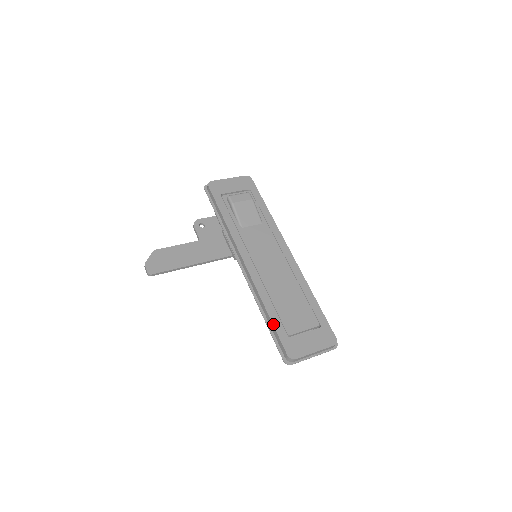
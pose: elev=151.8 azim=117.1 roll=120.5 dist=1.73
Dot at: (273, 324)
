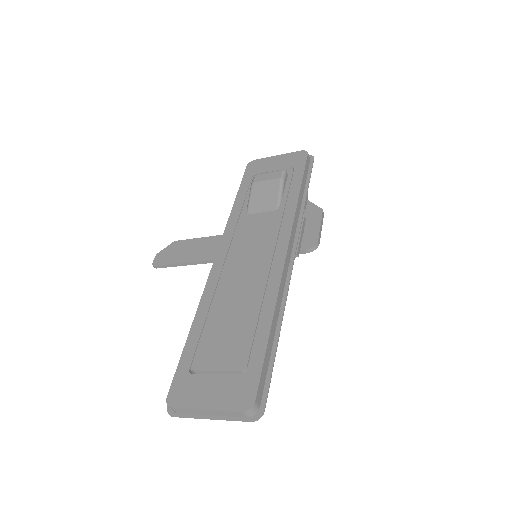
Dot at: (184, 346)
